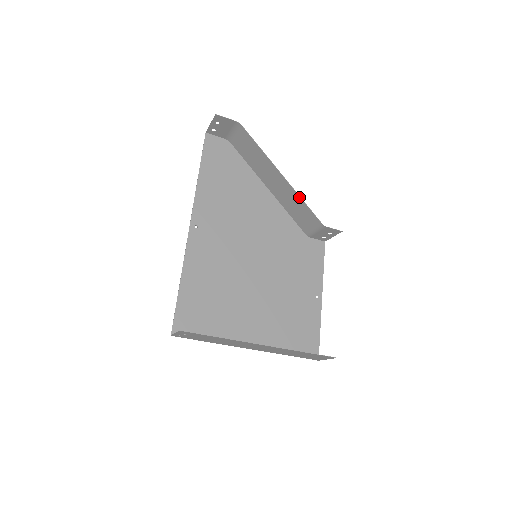
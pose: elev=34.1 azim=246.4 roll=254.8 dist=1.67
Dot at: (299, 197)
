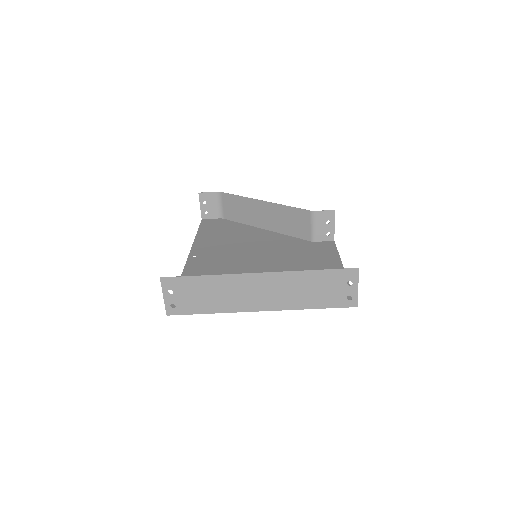
Dot at: (282, 206)
